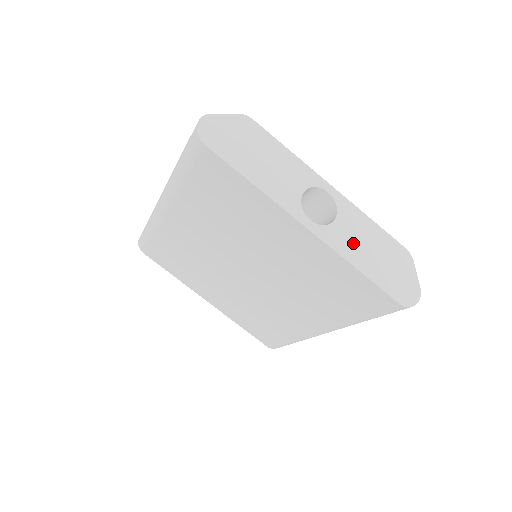
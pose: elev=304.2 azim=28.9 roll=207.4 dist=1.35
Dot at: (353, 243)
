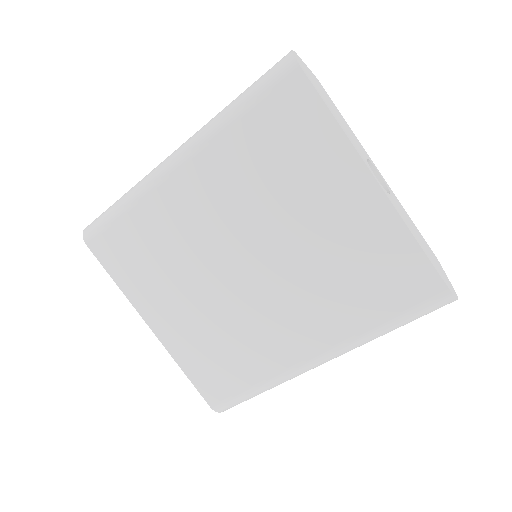
Dot at: (406, 220)
